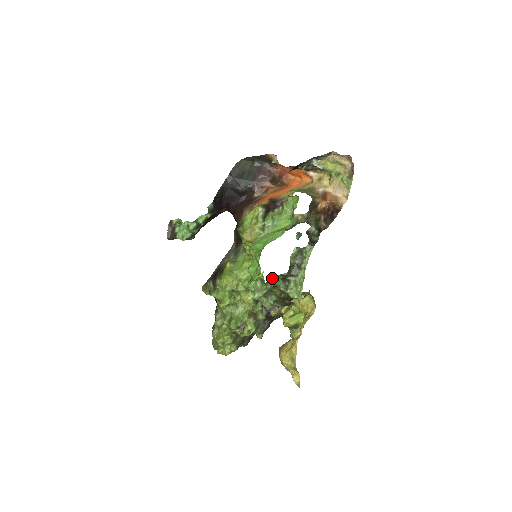
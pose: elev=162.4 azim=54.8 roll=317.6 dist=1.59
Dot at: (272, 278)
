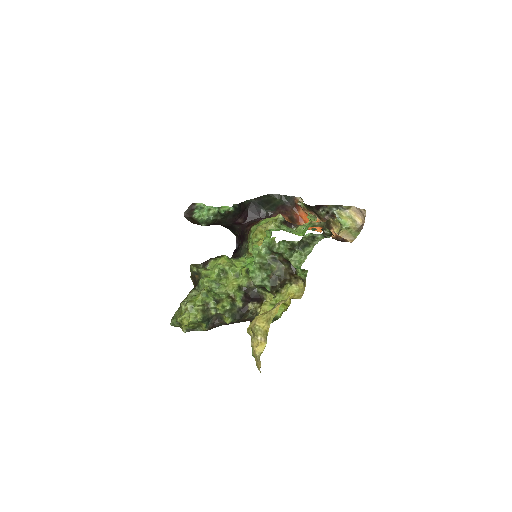
Dot at: (282, 243)
